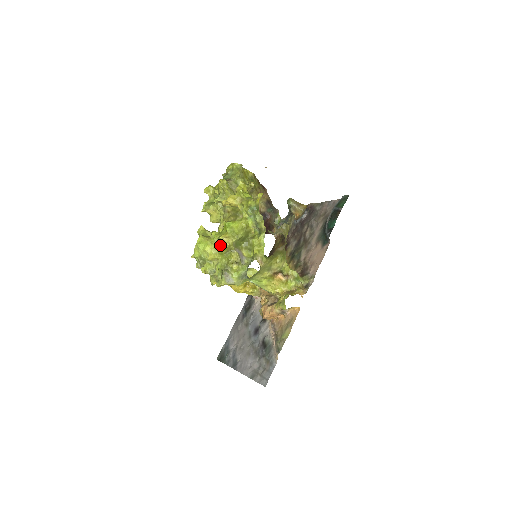
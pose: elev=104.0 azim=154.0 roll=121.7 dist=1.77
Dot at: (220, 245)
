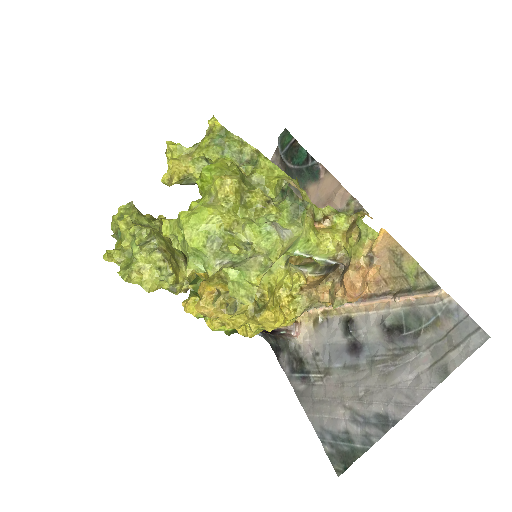
Dot at: (224, 195)
